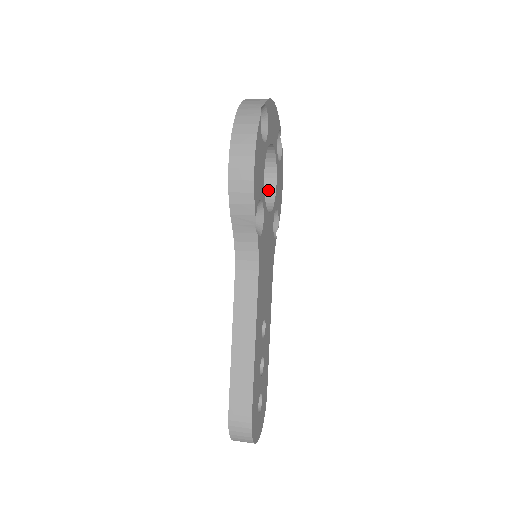
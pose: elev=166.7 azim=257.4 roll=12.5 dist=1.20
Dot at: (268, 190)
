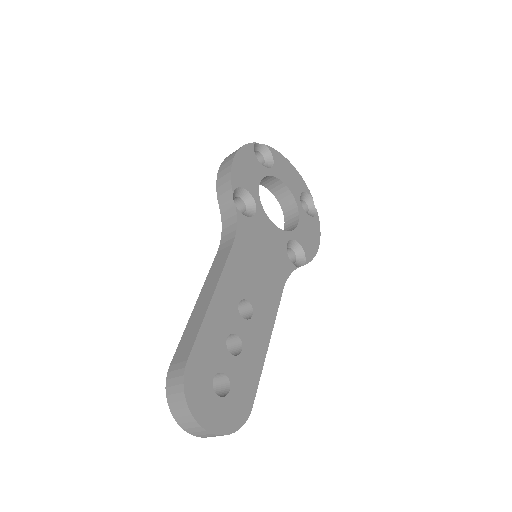
Dot at: (291, 229)
